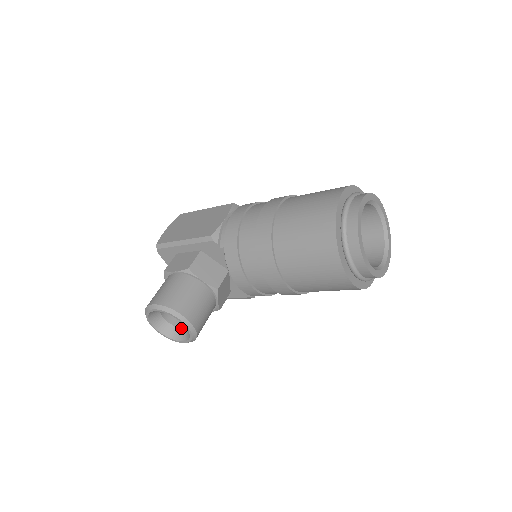
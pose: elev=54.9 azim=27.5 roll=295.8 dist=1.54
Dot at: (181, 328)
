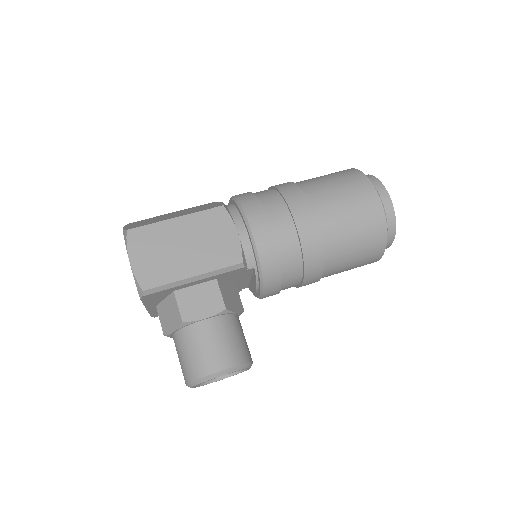
Dot at: occluded
